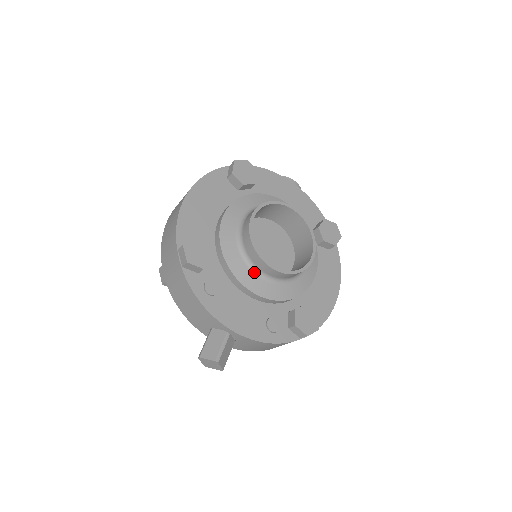
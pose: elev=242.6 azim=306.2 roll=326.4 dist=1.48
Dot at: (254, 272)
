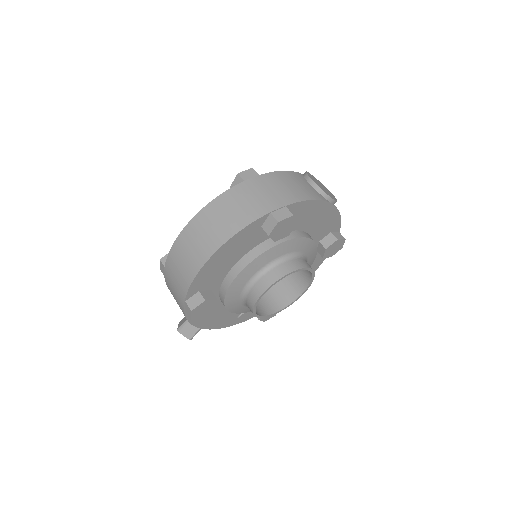
Dot at: (245, 306)
